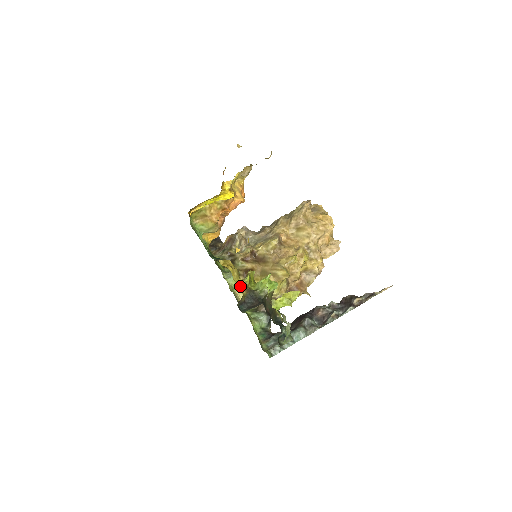
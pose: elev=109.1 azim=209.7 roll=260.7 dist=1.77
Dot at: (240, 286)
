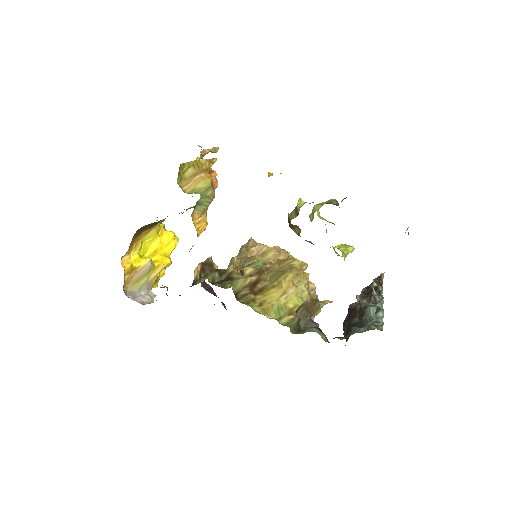
Dot at: (257, 305)
